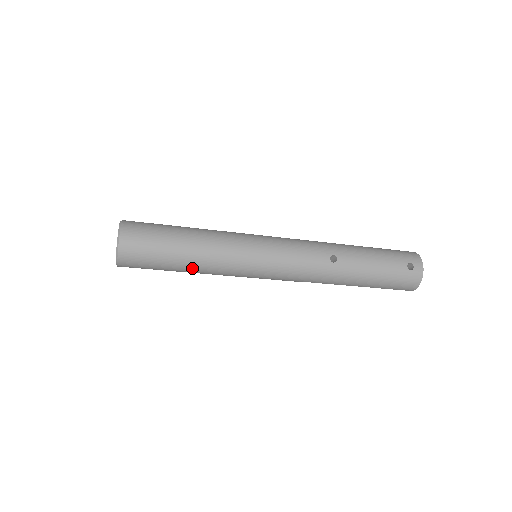
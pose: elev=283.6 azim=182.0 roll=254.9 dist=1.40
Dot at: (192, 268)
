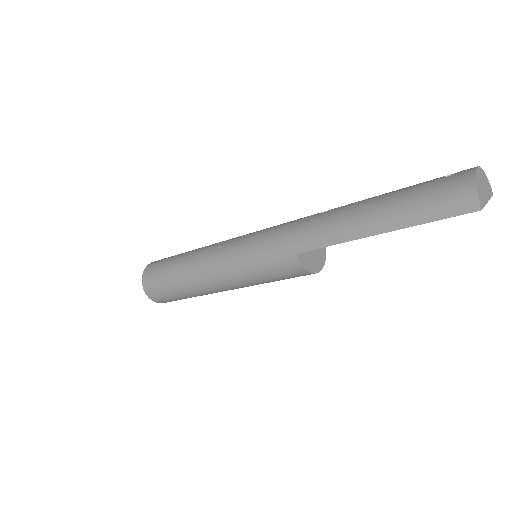
Dot at: (187, 269)
